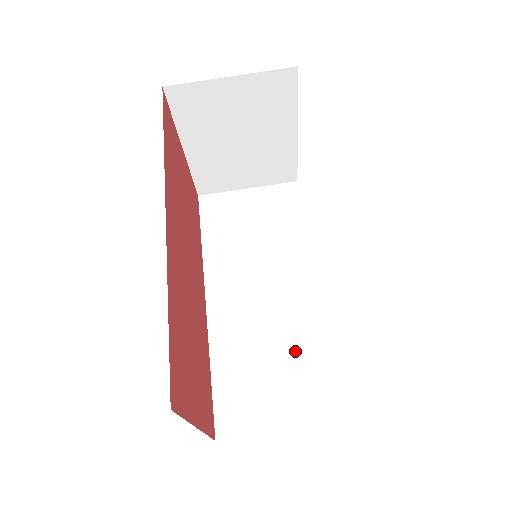
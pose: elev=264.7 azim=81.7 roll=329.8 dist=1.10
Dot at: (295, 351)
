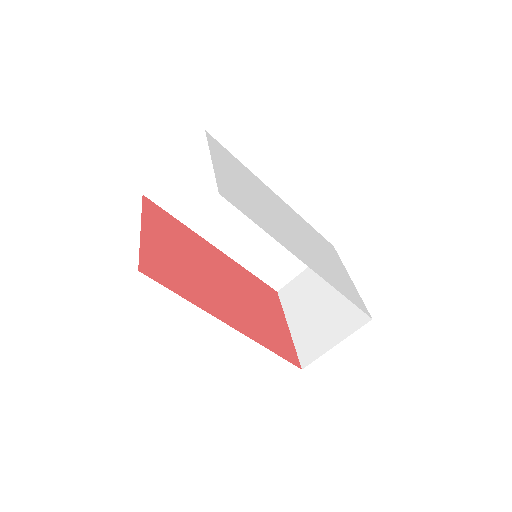
Dot at: occluded
